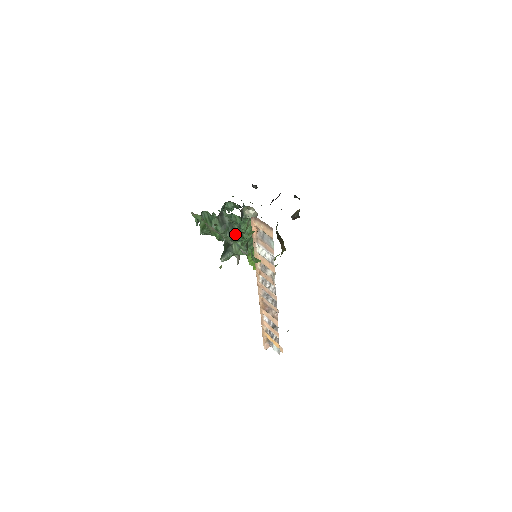
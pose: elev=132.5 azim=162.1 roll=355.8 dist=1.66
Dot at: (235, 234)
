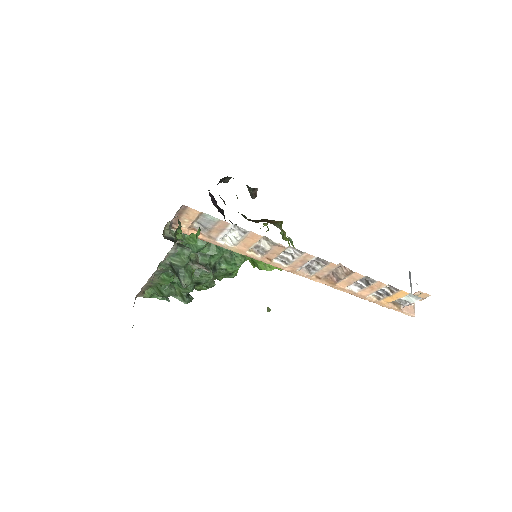
Dot at: (202, 263)
